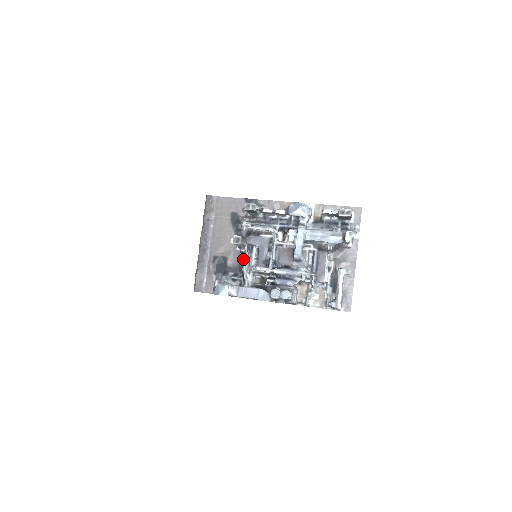
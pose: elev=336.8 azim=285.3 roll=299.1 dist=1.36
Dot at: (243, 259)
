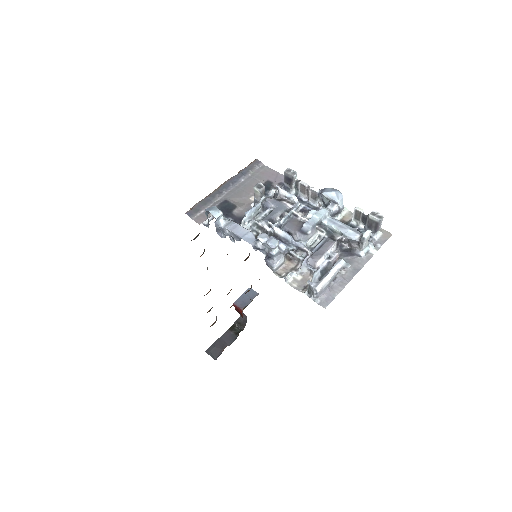
Dot at: occluded
